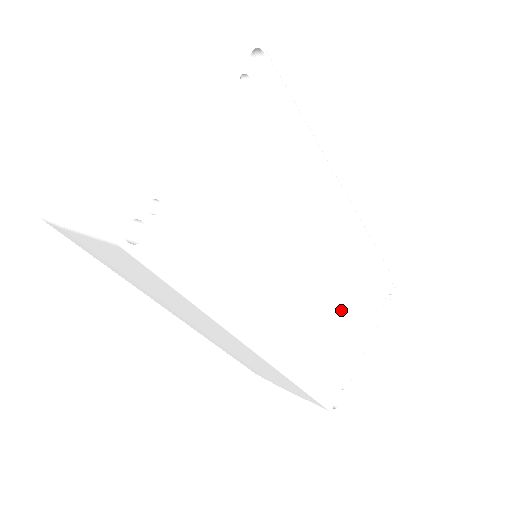
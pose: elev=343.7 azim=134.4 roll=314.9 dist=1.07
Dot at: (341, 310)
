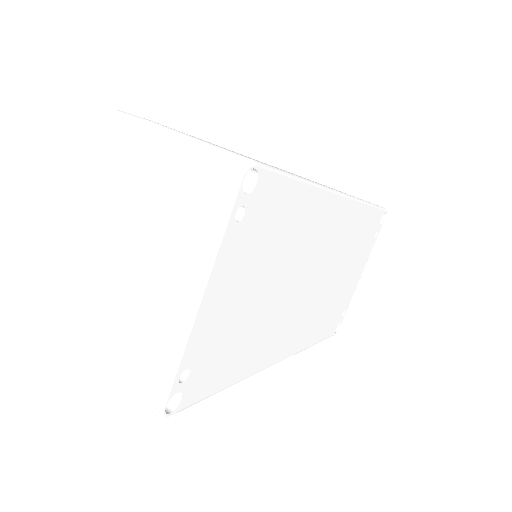
Dot at: (340, 275)
